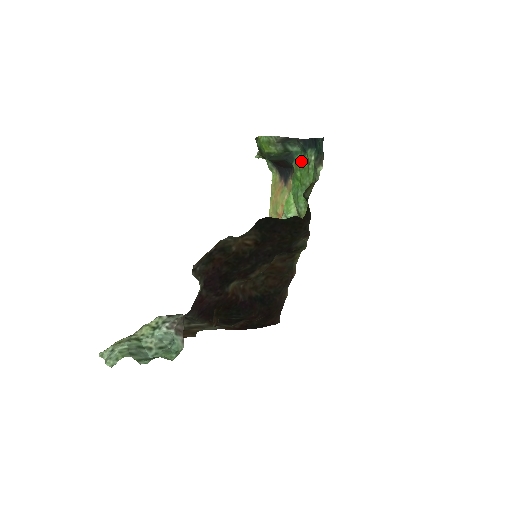
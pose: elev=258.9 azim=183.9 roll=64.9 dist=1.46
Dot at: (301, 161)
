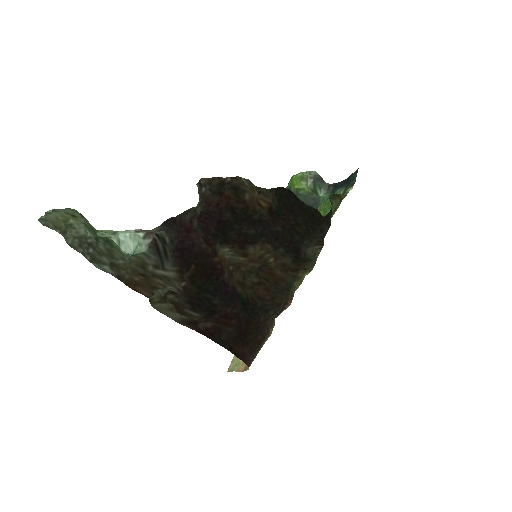
Dot at: (327, 202)
